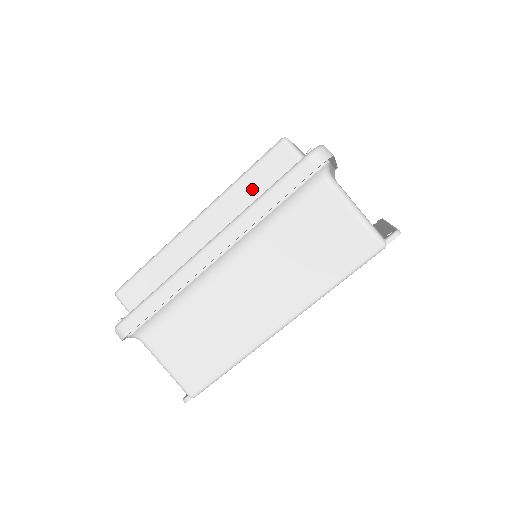
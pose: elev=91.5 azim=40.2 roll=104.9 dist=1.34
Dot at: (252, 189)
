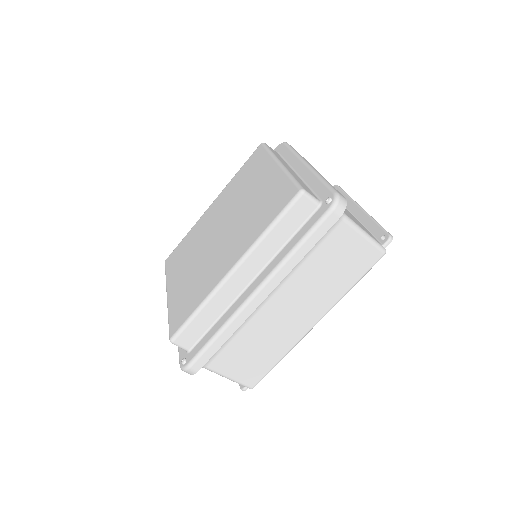
Dot at: (280, 236)
